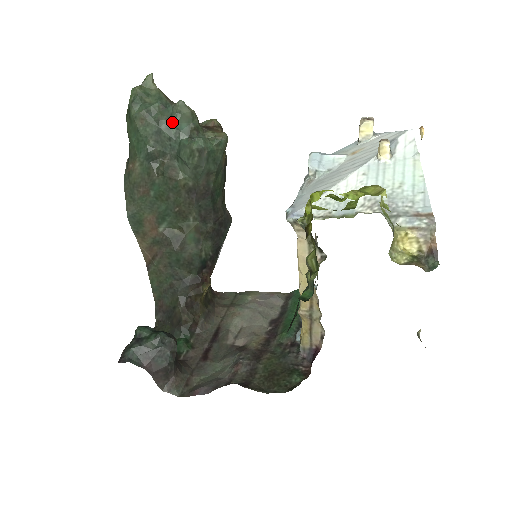
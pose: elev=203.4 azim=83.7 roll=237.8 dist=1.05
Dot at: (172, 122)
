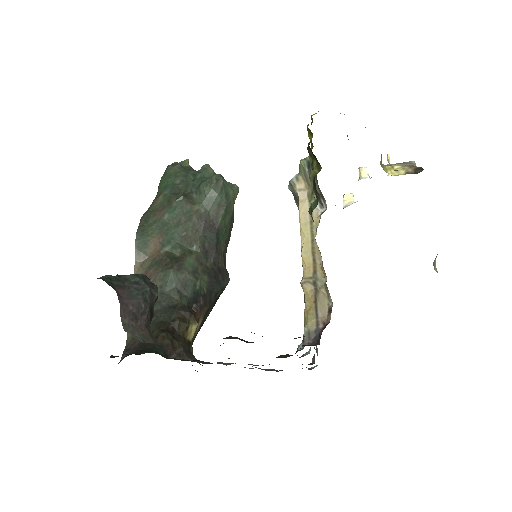
Dot at: (198, 173)
